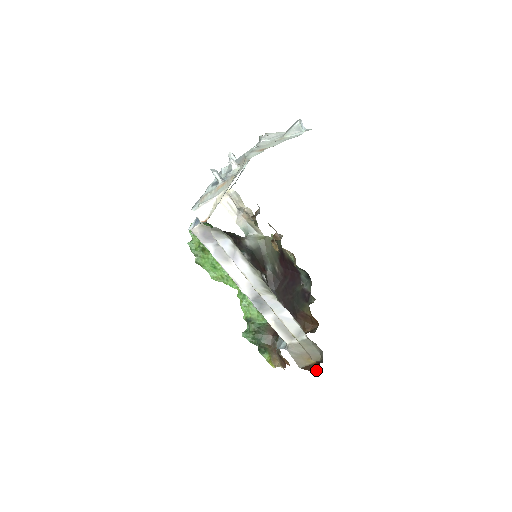
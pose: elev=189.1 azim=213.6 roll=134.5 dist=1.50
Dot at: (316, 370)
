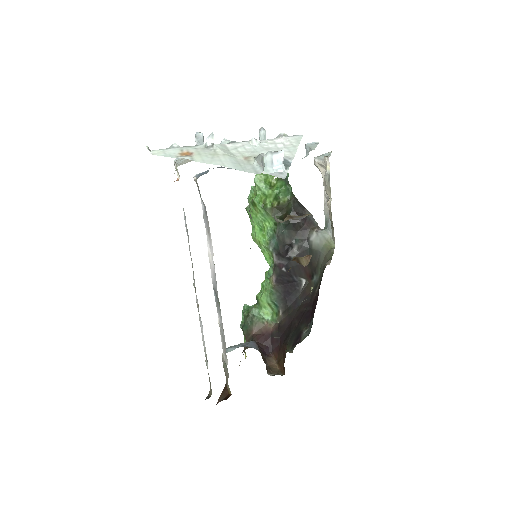
Dot at: (221, 399)
